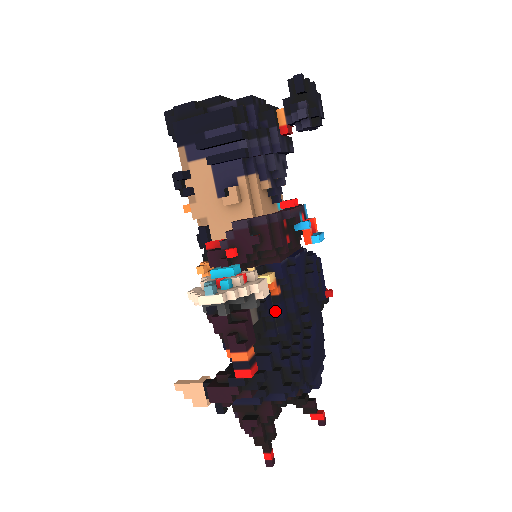
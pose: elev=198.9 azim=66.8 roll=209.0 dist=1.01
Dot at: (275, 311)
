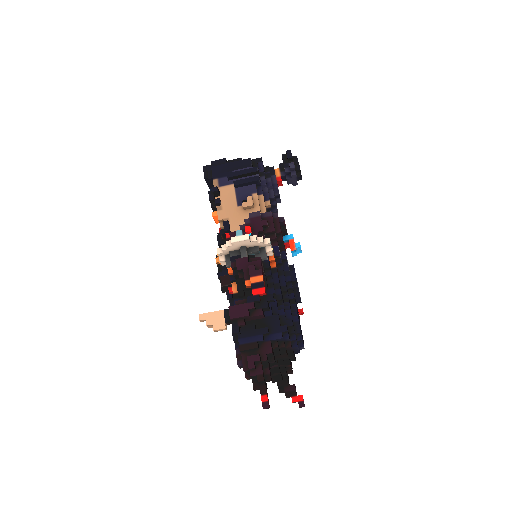
Dot at: (273, 278)
